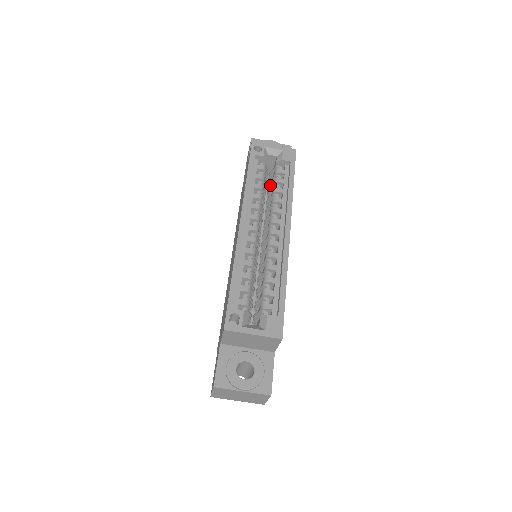
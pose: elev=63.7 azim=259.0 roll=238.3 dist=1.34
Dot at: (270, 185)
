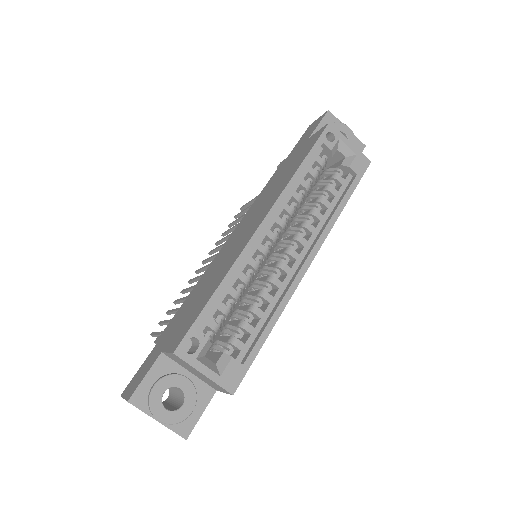
Dot at: occluded
